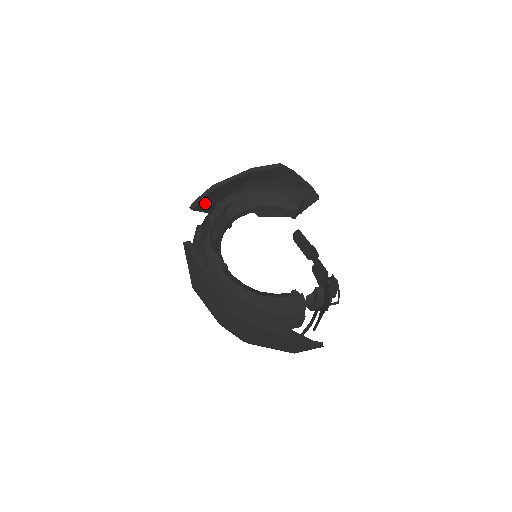
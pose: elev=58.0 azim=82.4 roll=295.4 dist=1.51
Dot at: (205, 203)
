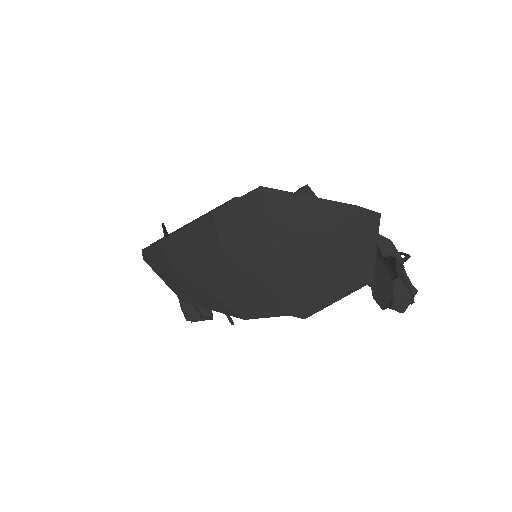
Dot at: occluded
